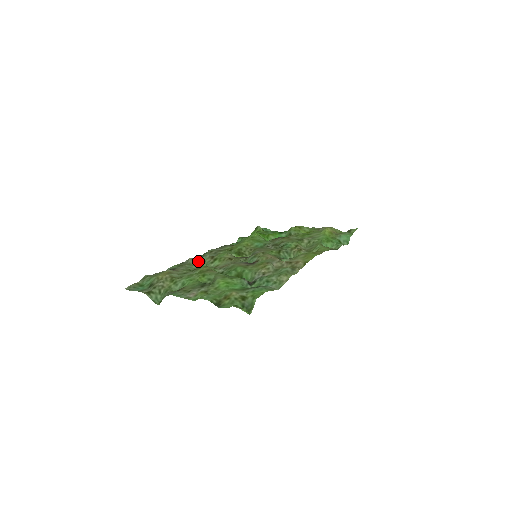
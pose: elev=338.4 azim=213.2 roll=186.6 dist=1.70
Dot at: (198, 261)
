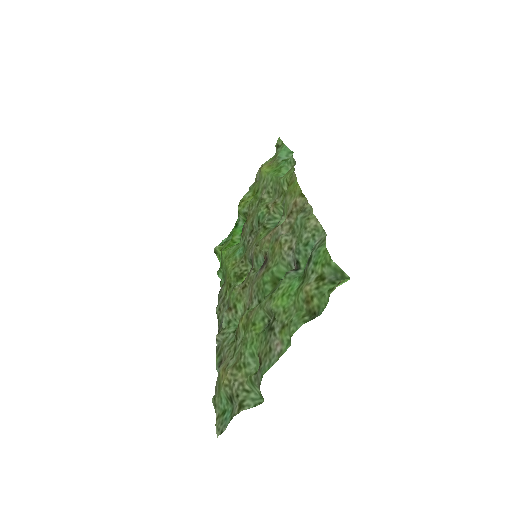
Dot at: (225, 329)
